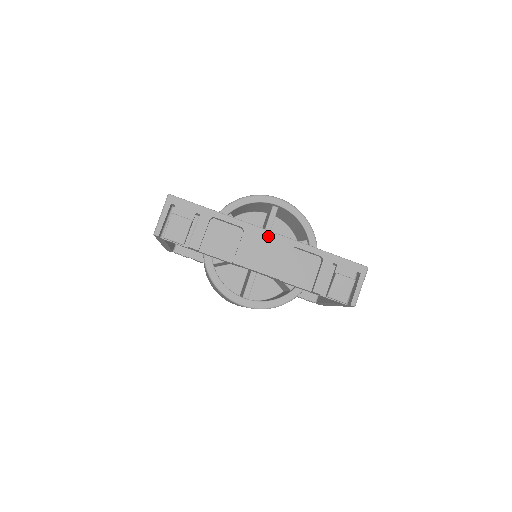
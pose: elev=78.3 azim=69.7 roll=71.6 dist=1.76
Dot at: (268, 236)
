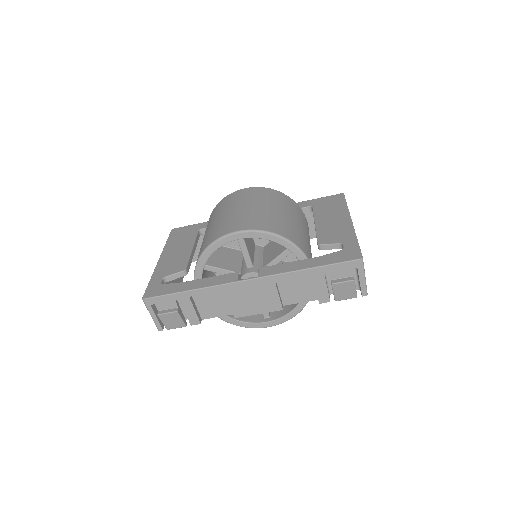
Dot at: (248, 285)
